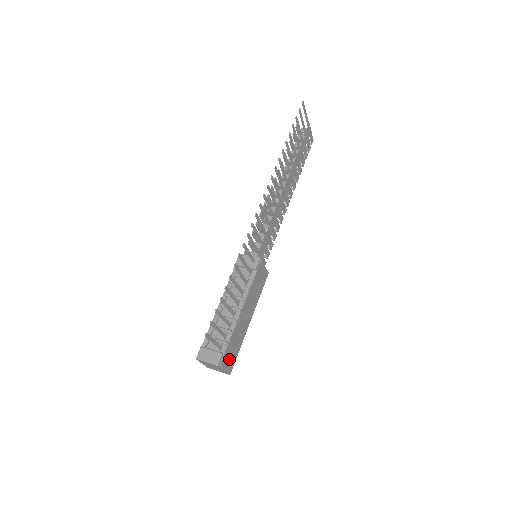
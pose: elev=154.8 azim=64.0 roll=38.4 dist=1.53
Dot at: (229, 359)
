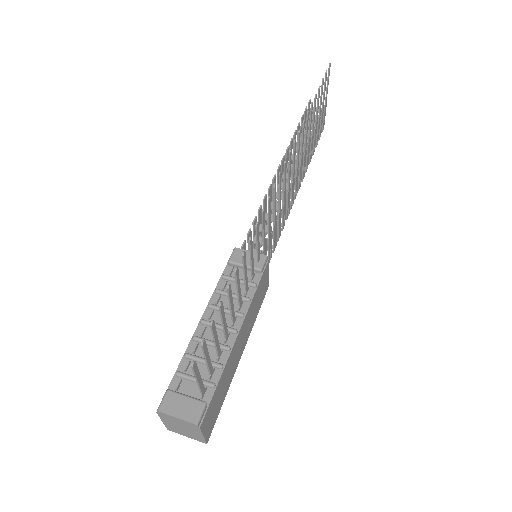
Dot at: (211, 415)
